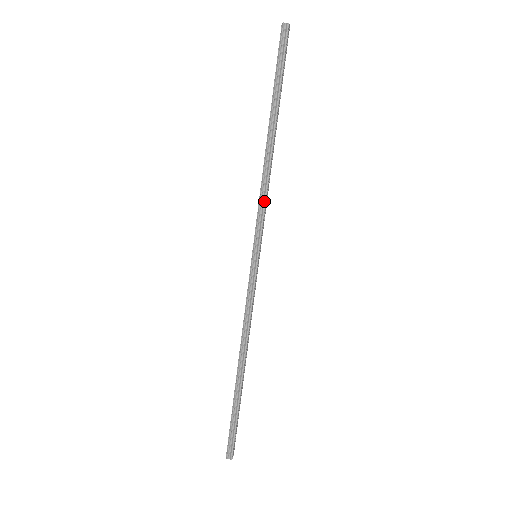
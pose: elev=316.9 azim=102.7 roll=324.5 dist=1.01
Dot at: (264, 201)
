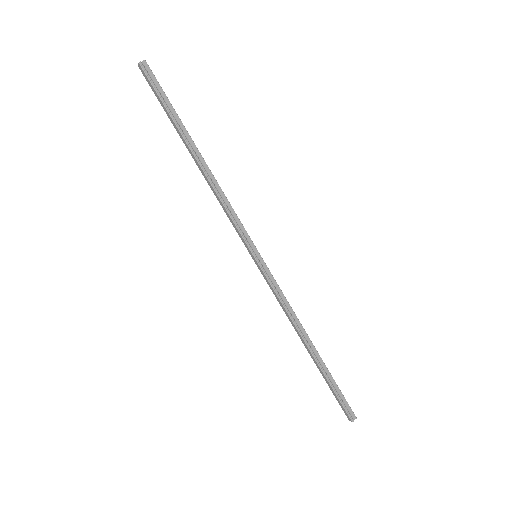
Dot at: (232, 209)
